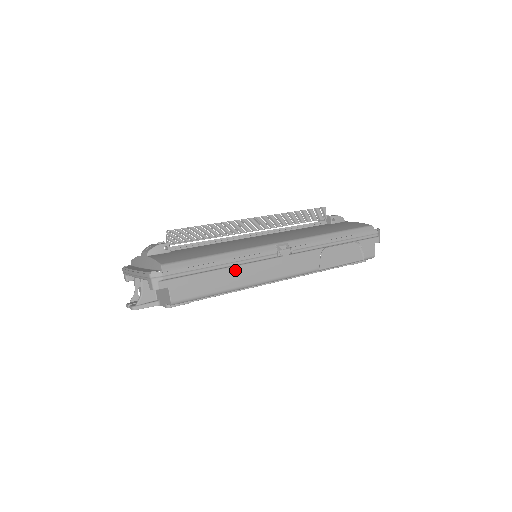
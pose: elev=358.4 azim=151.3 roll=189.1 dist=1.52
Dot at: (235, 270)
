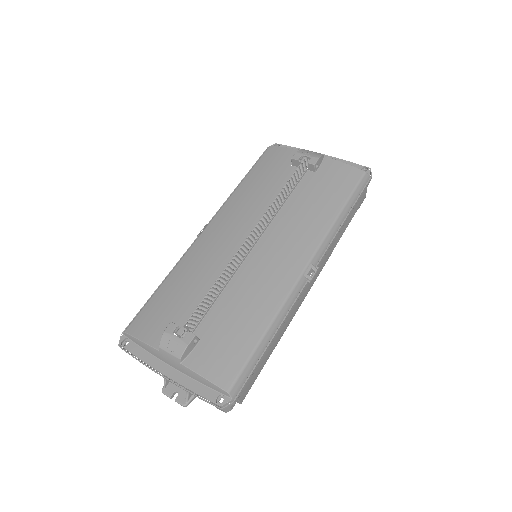
Dot at: occluded
